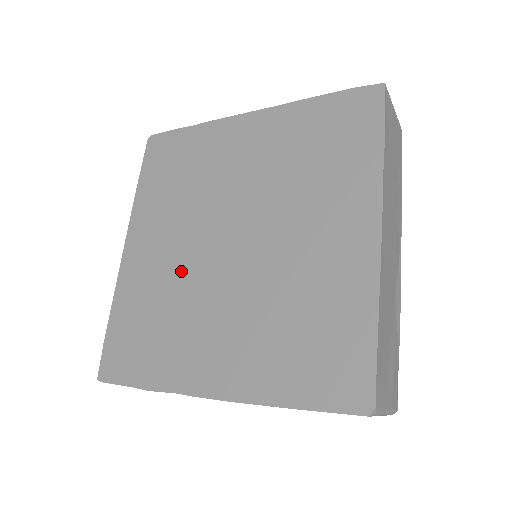
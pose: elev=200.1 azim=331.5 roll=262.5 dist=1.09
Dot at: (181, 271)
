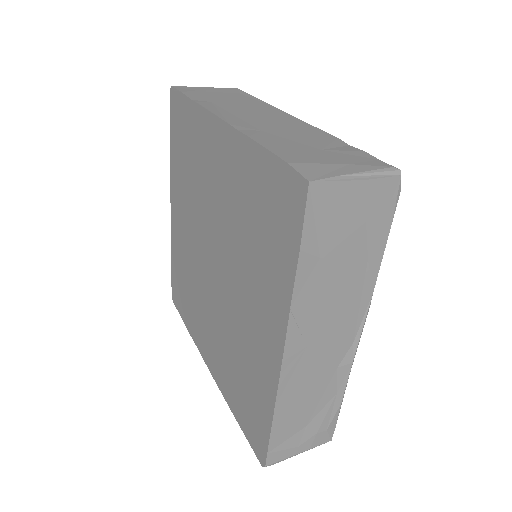
Dot at: (194, 260)
